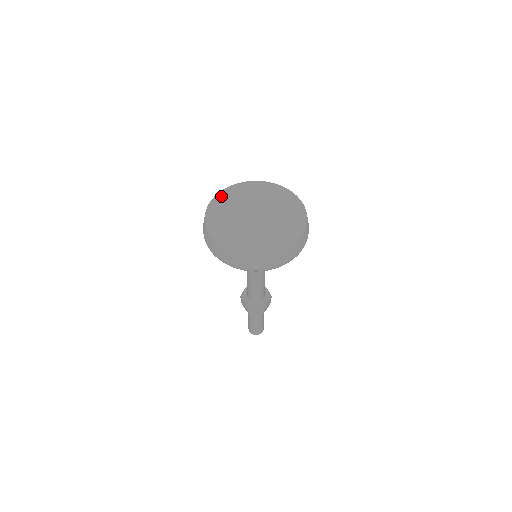
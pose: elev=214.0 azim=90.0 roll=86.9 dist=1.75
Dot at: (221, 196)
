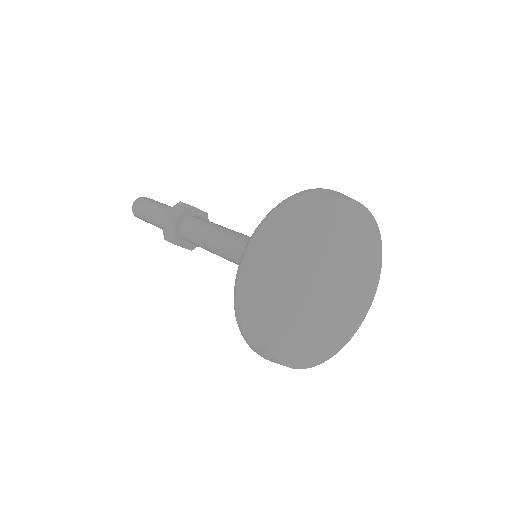
Dot at: (311, 221)
